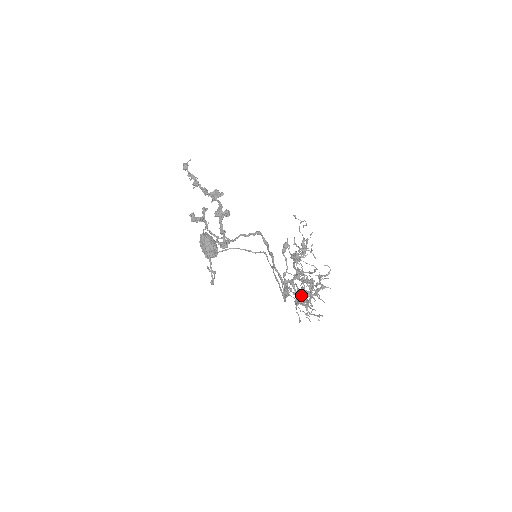
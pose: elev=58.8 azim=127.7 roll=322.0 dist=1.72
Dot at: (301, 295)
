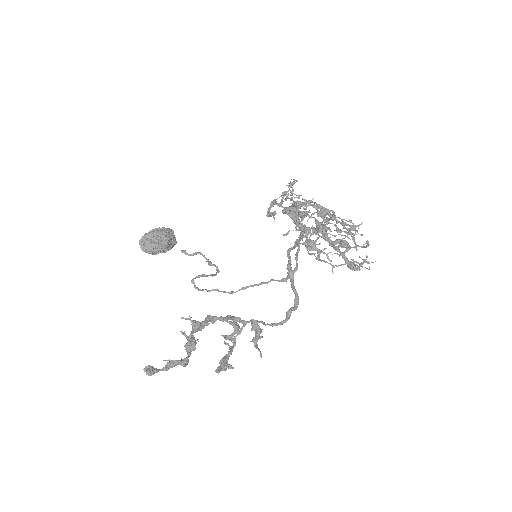
Dot at: (336, 250)
